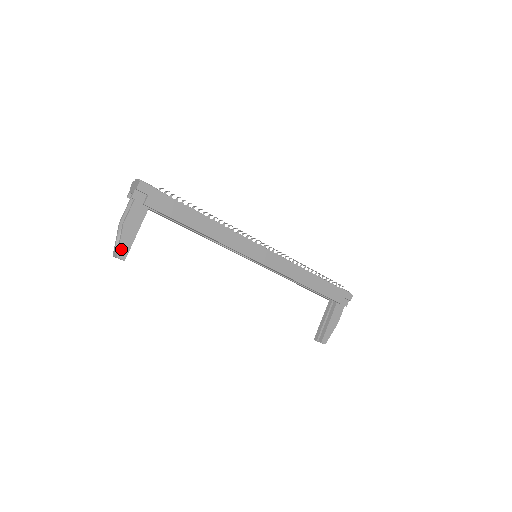
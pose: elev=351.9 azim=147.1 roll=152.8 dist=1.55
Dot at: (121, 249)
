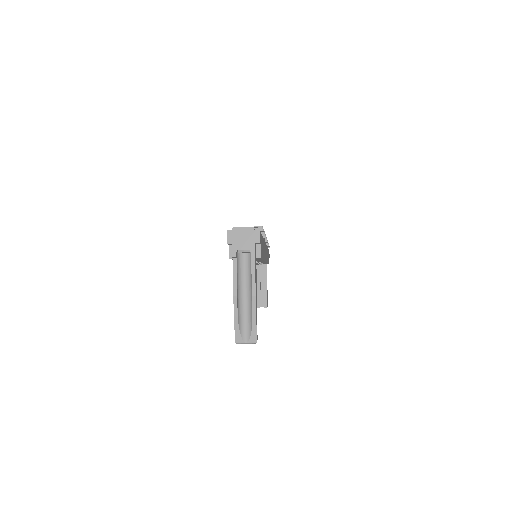
Dot at: (256, 330)
